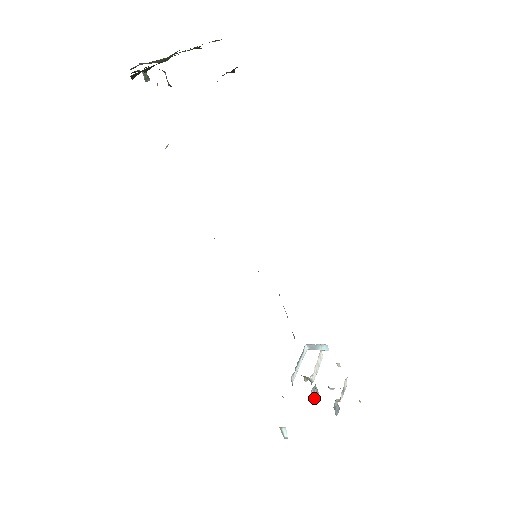
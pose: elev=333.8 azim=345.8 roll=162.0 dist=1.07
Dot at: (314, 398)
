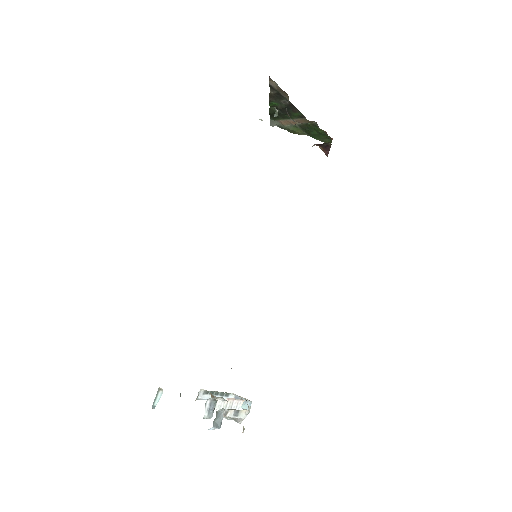
Dot at: (205, 410)
